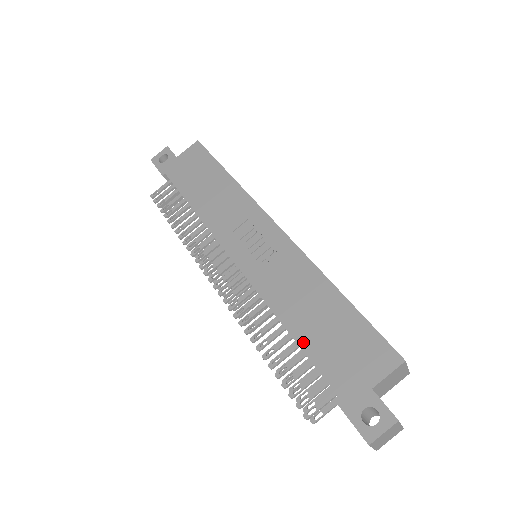
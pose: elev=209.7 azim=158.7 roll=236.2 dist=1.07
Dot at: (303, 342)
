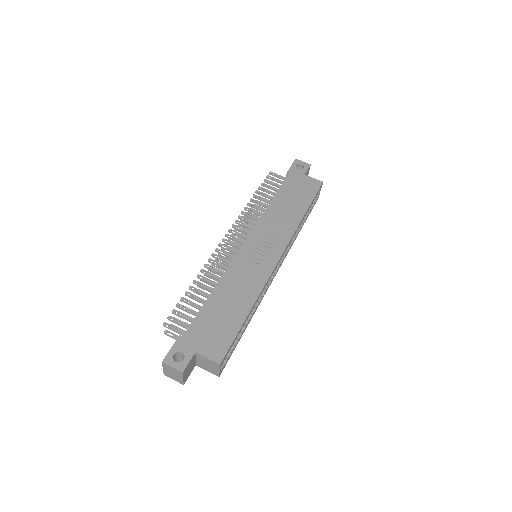
Dot at: (208, 304)
